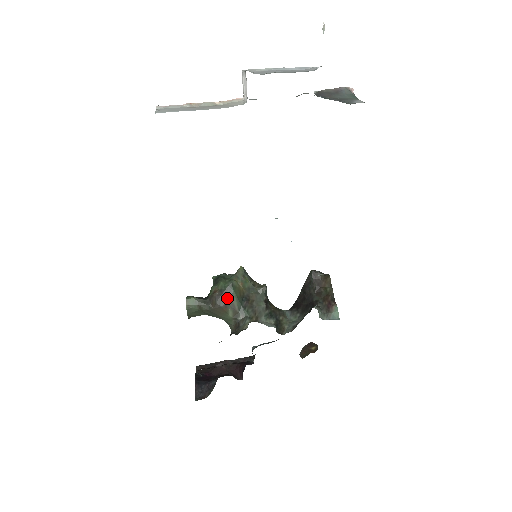
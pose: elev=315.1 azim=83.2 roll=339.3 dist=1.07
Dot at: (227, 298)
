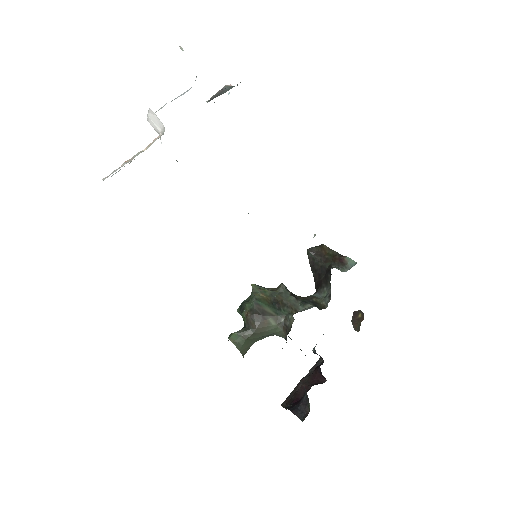
Dot at: (260, 312)
